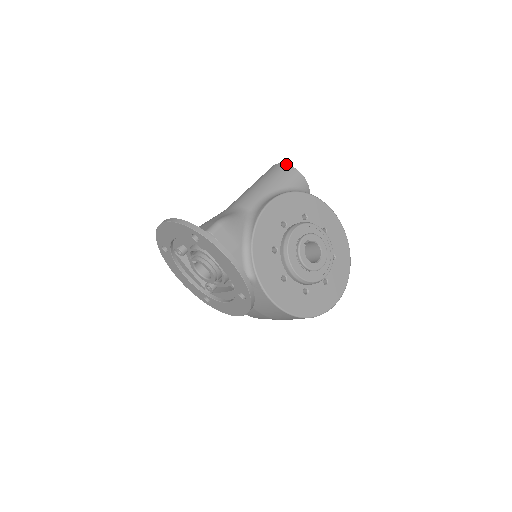
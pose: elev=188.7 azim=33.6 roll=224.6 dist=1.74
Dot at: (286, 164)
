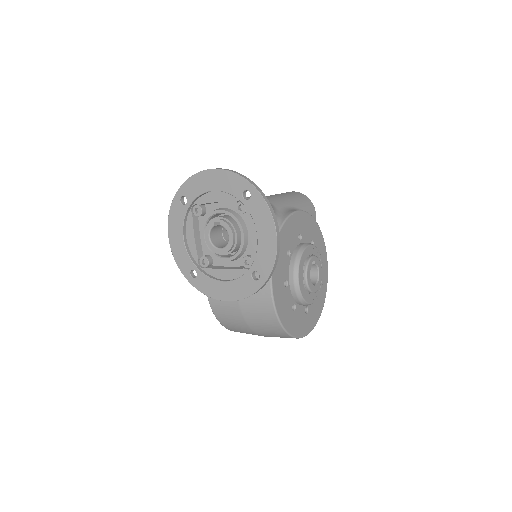
Dot at: (305, 195)
